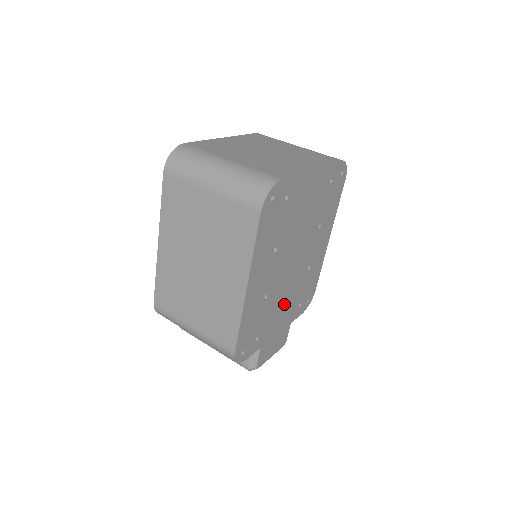
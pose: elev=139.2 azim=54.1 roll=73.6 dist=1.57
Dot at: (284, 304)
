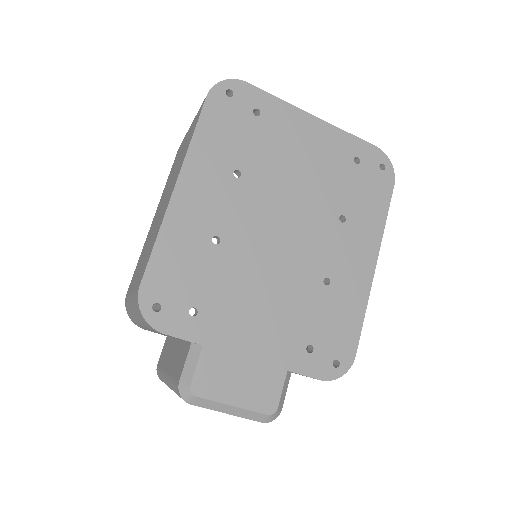
Dot at: (265, 303)
